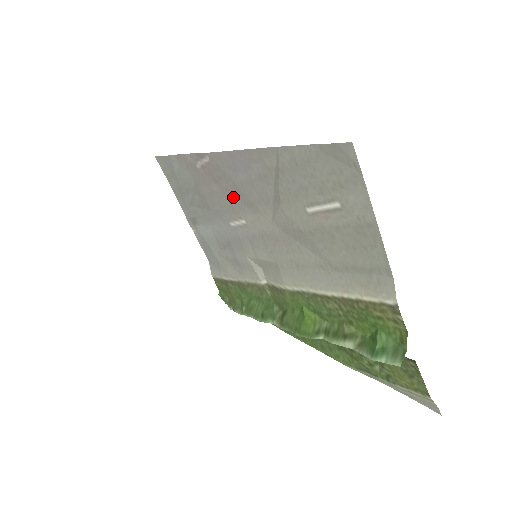
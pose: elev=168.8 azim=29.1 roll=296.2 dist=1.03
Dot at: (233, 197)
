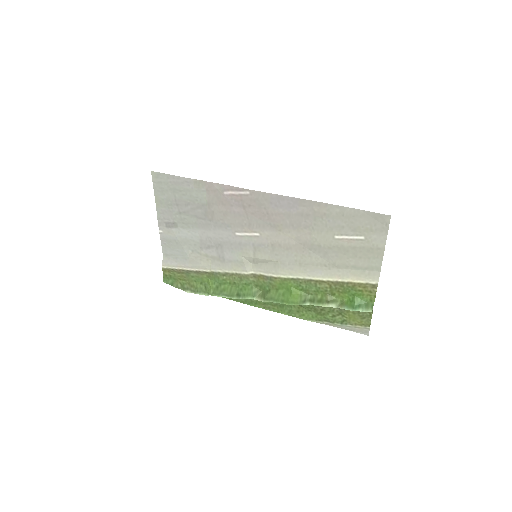
Dot at: (257, 219)
